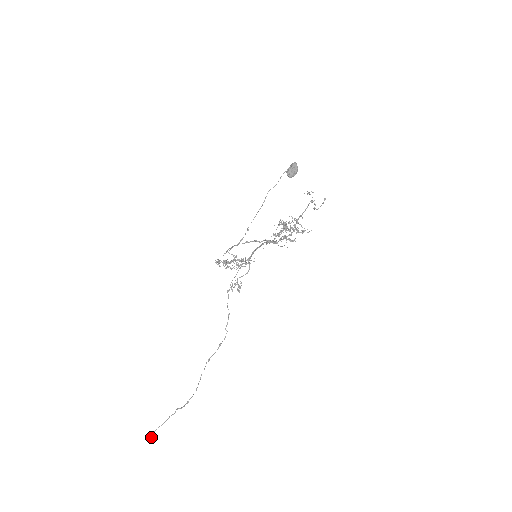
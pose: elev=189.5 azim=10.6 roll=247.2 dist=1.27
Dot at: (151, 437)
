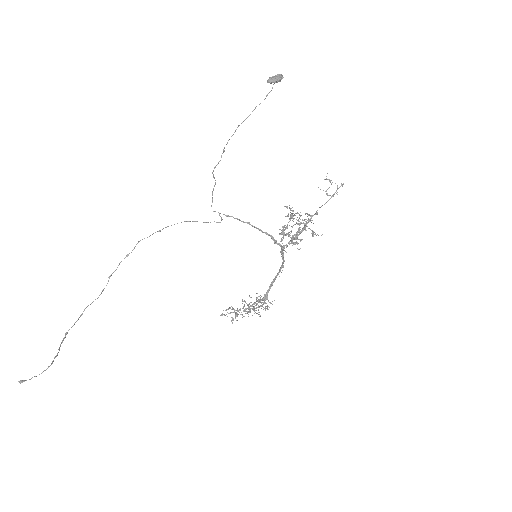
Dot at: (21, 381)
